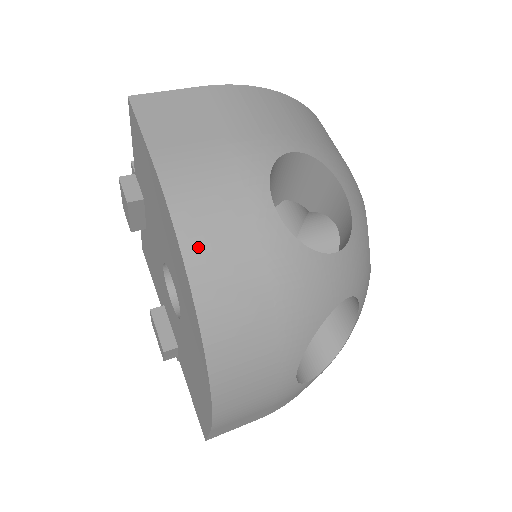
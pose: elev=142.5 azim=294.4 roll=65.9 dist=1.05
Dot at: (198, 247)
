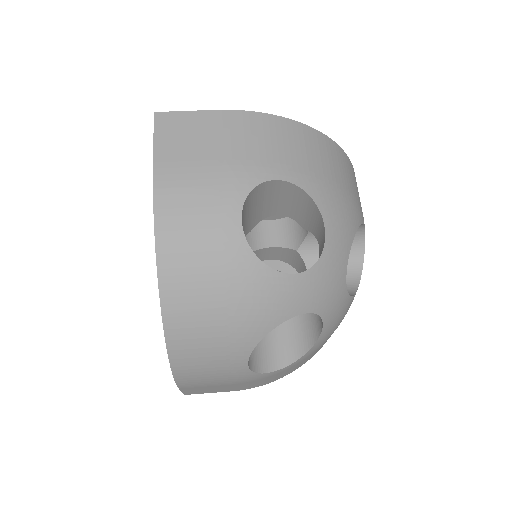
Dot at: (170, 247)
